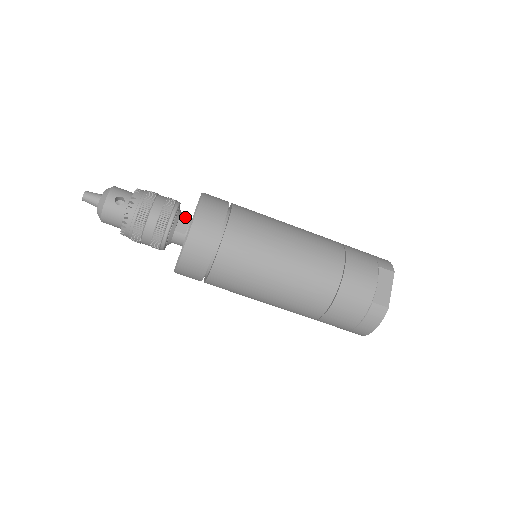
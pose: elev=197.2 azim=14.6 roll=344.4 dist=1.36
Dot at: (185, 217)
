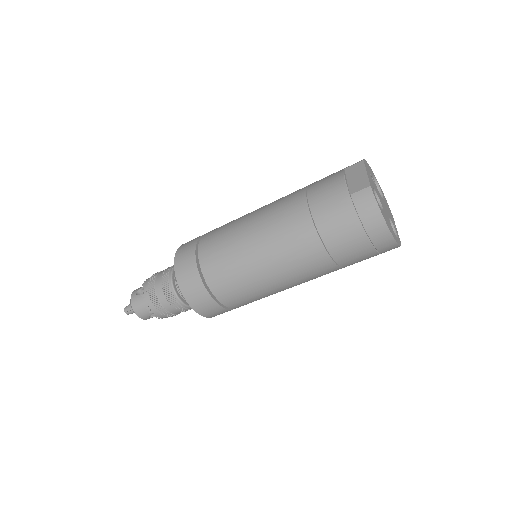
Dot at: occluded
